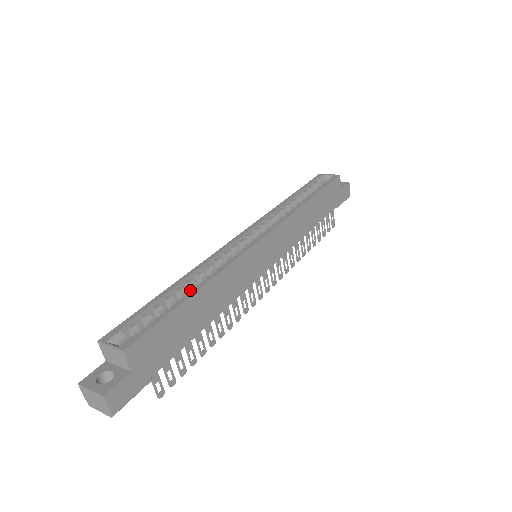
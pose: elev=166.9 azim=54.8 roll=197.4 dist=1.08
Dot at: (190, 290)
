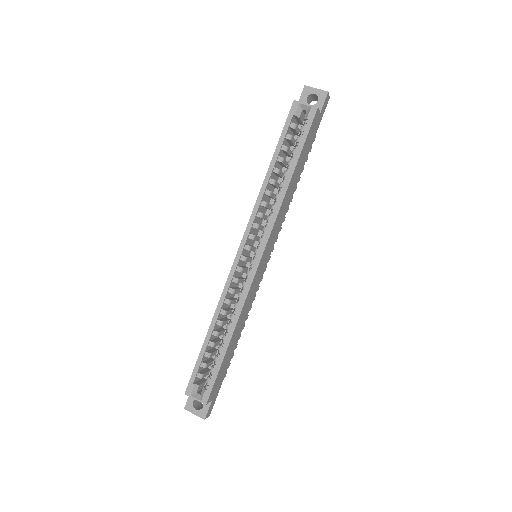
Dot at: (221, 325)
